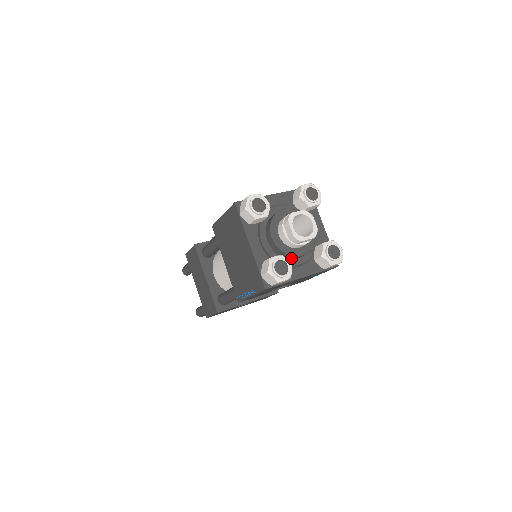
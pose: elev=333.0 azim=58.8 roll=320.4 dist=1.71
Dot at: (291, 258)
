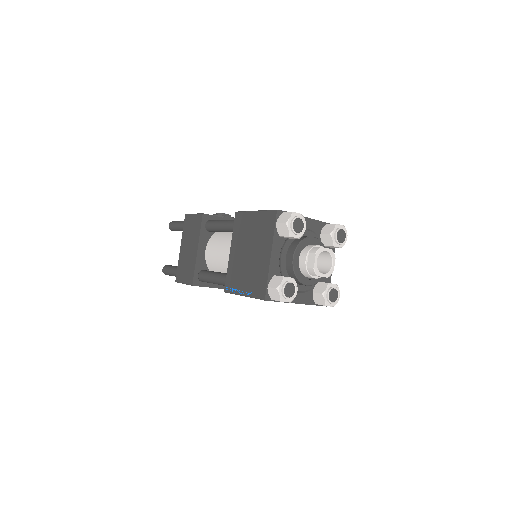
Dot at: (297, 282)
